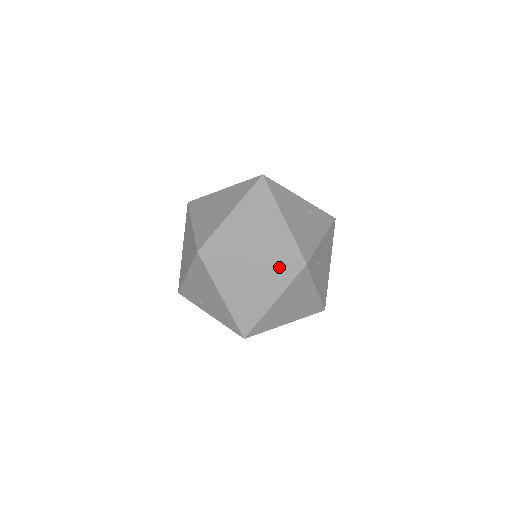
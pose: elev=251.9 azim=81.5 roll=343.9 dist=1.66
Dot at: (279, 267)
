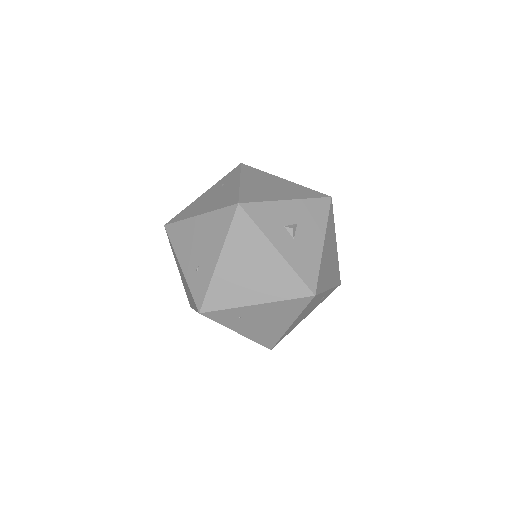
Dot at: occluded
